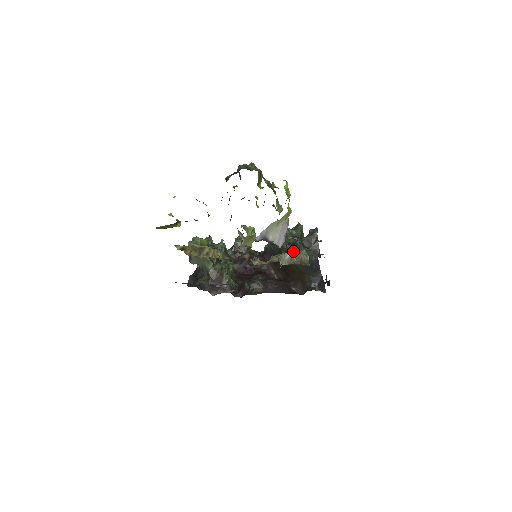
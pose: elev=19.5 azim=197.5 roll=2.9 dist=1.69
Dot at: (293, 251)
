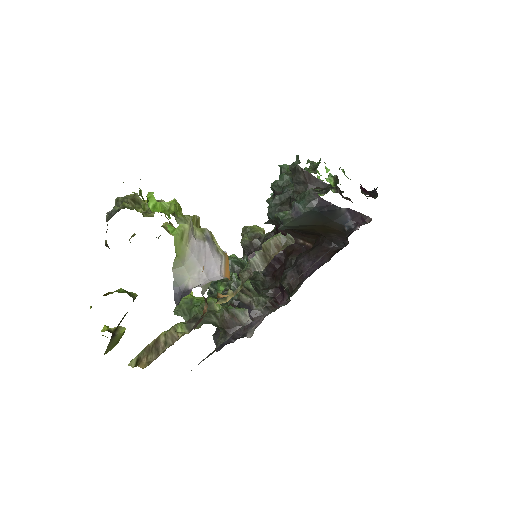
Dot at: (285, 217)
